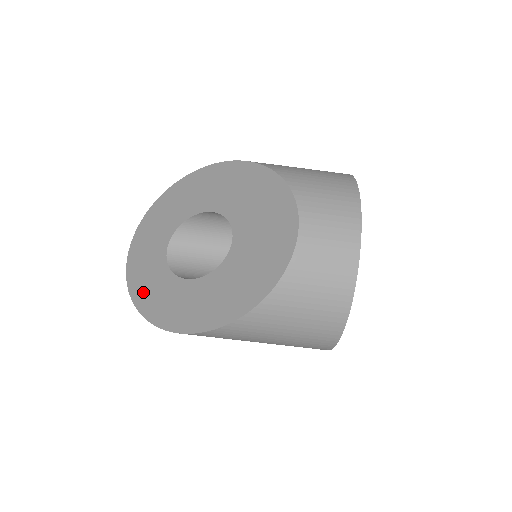
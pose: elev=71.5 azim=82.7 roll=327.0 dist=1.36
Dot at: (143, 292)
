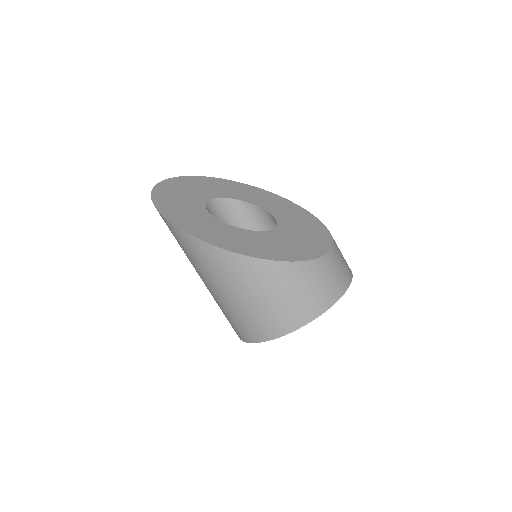
Dot at: (170, 205)
